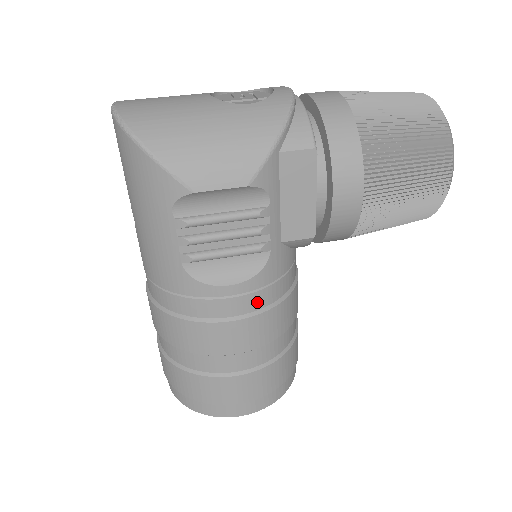
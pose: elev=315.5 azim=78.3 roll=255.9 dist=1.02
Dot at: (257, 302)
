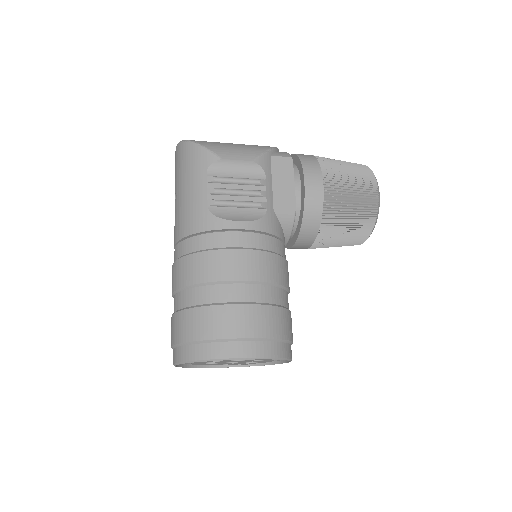
Dot at: (258, 242)
